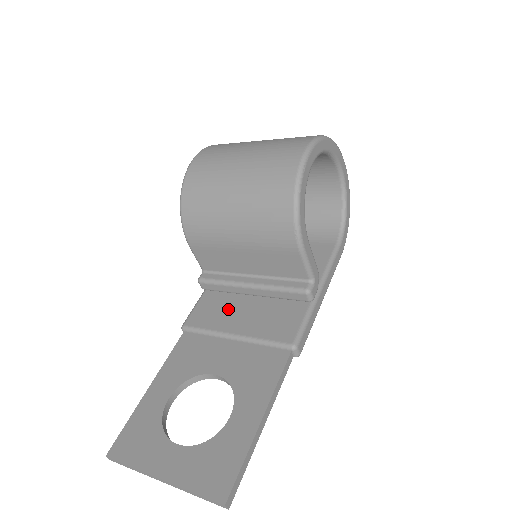
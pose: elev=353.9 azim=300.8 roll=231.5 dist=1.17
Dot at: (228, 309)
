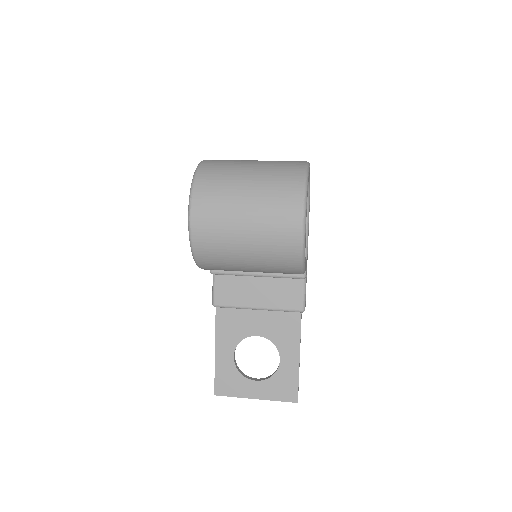
Dot at: (243, 288)
